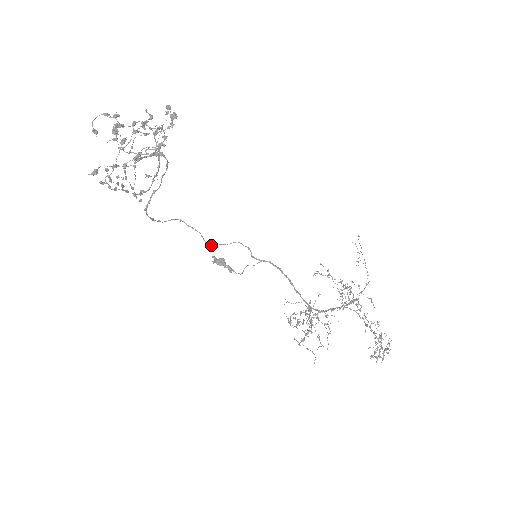
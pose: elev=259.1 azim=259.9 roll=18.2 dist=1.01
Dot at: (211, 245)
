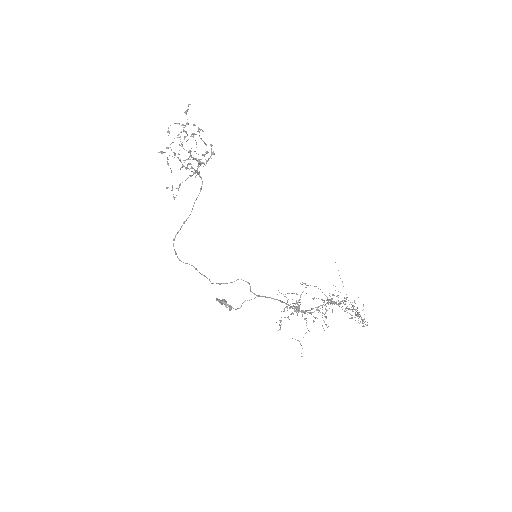
Dot at: (217, 283)
